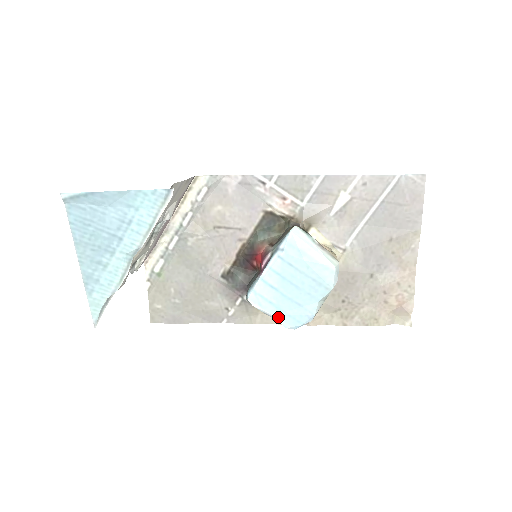
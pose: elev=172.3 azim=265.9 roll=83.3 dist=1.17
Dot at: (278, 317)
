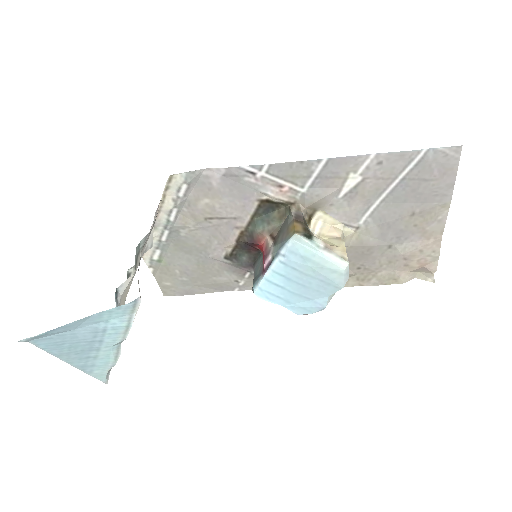
Dot at: (288, 307)
